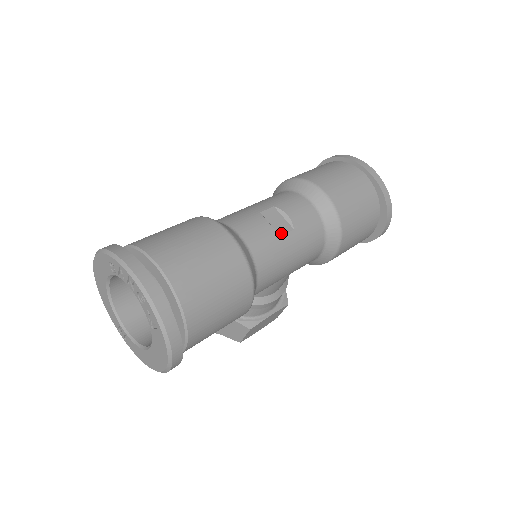
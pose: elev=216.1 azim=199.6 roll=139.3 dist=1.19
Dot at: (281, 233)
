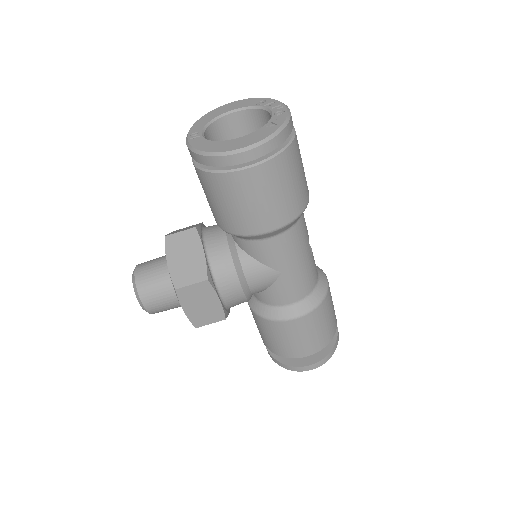
Dot at: occluded
